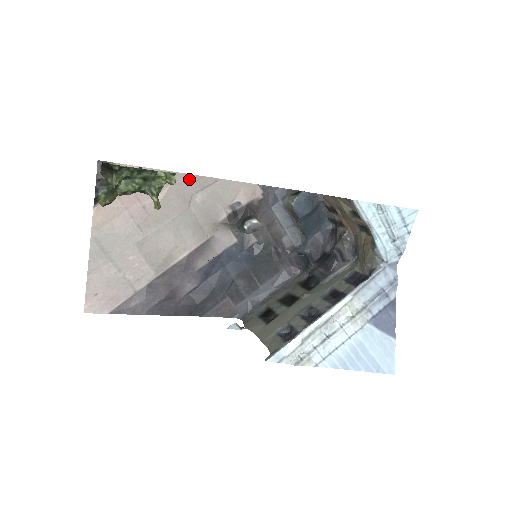
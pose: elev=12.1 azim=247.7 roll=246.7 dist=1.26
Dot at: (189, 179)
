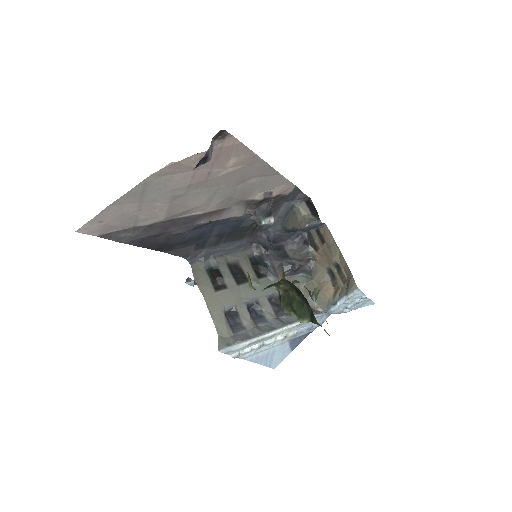
Dot at: (262, 166)
